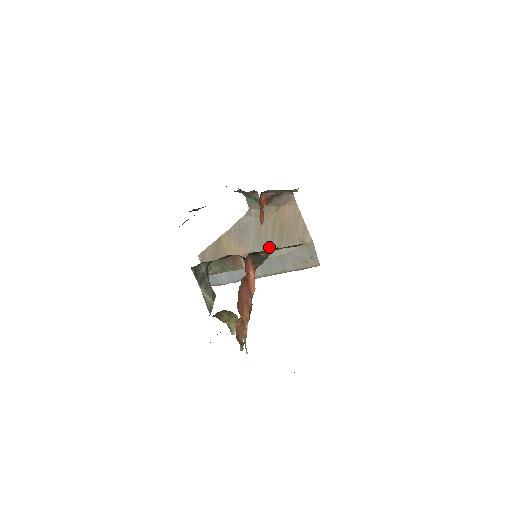
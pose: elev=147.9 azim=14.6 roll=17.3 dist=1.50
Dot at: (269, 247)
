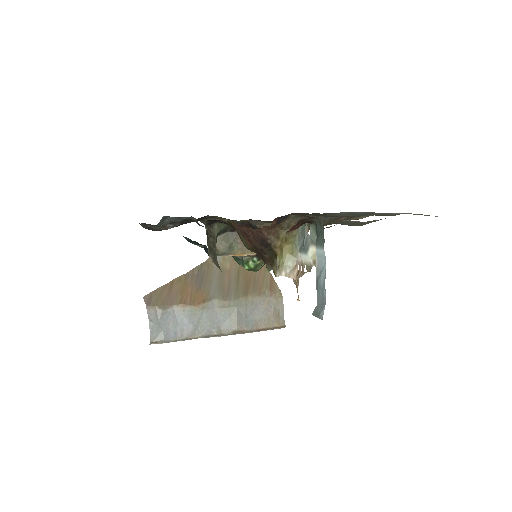
Dot at: (233, 296)
